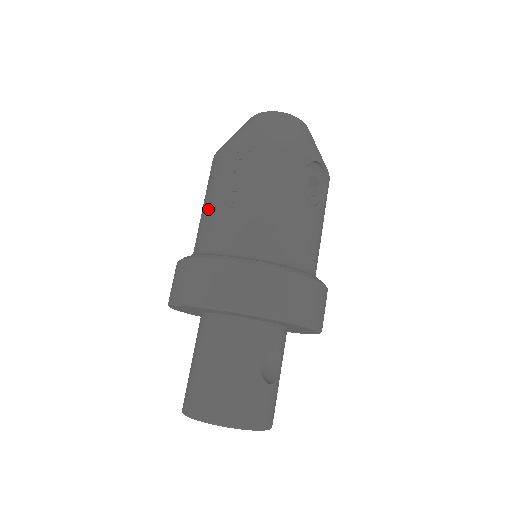
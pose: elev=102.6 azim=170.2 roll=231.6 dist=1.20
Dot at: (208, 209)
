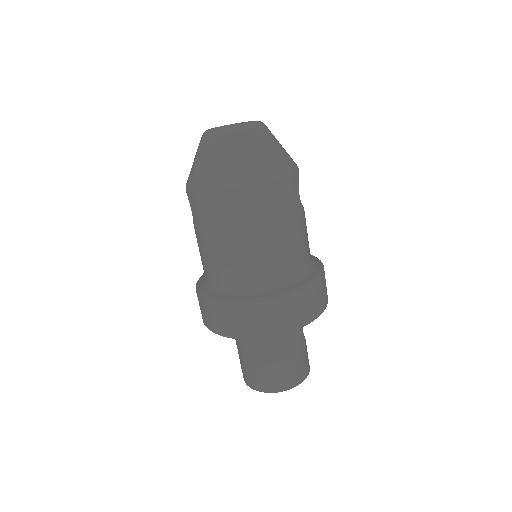
Dot at: (233, 252)
